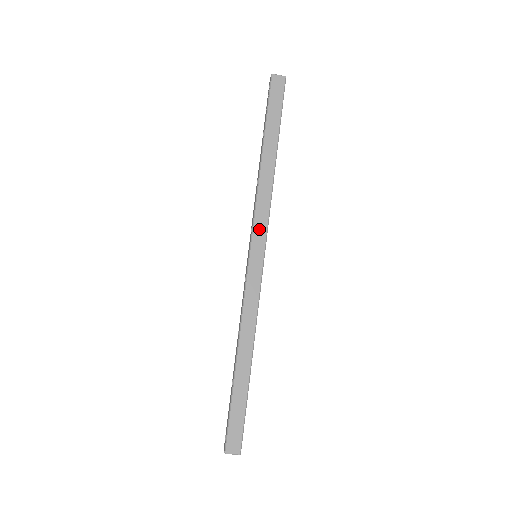
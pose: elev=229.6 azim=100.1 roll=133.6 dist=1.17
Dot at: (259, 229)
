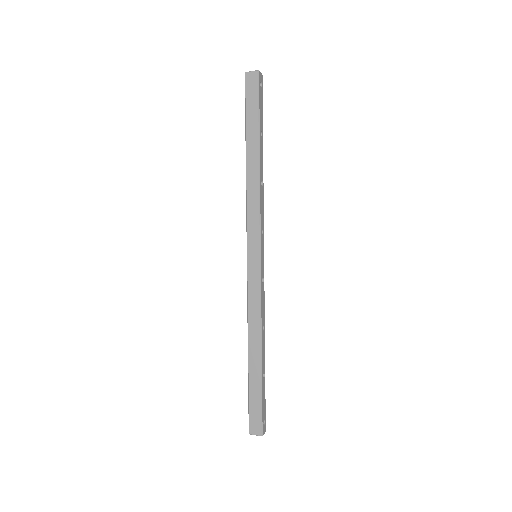
Dot at: (252, 231)
